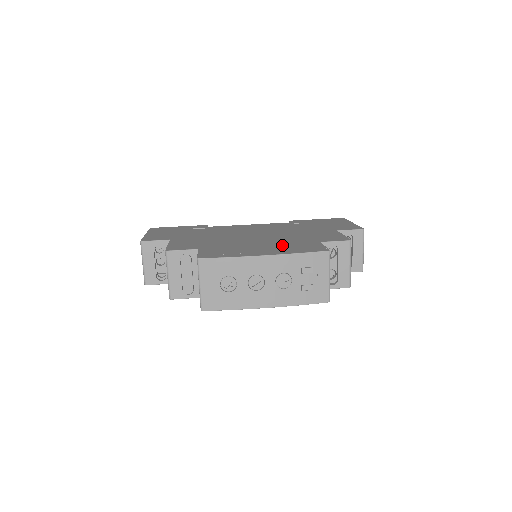
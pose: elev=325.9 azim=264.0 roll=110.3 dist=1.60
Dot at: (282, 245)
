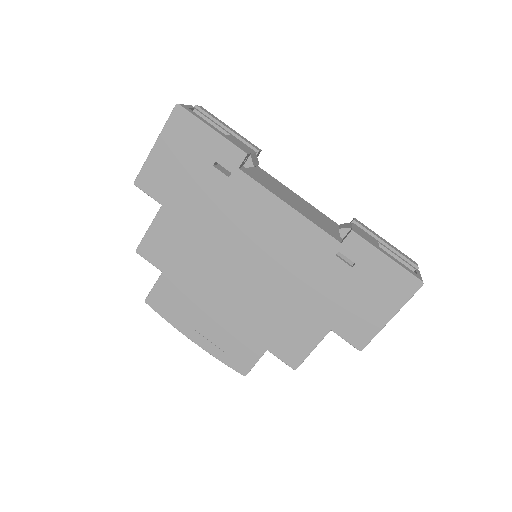
Dot at: (229, 329)
